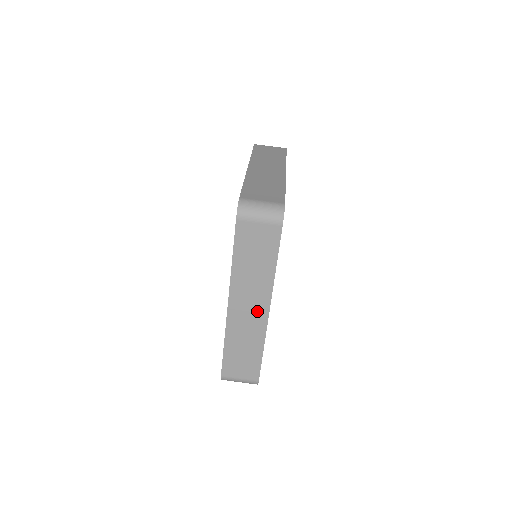
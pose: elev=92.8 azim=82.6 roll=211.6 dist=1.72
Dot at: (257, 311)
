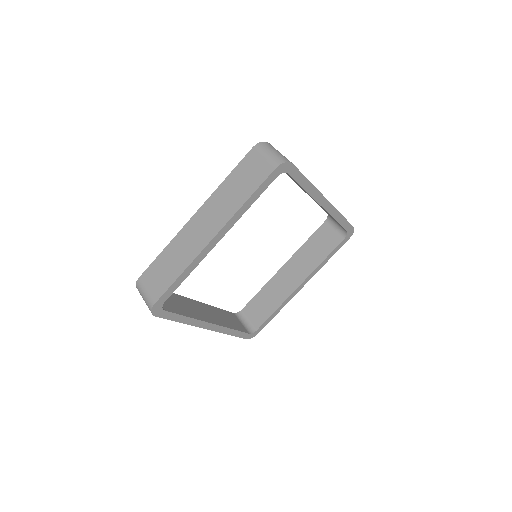
Dot at: (206, 233)
